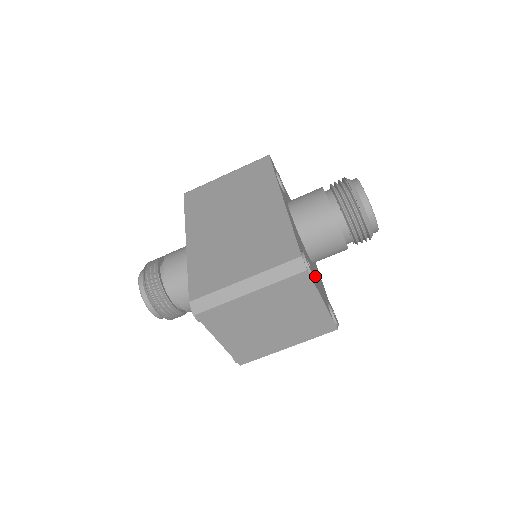
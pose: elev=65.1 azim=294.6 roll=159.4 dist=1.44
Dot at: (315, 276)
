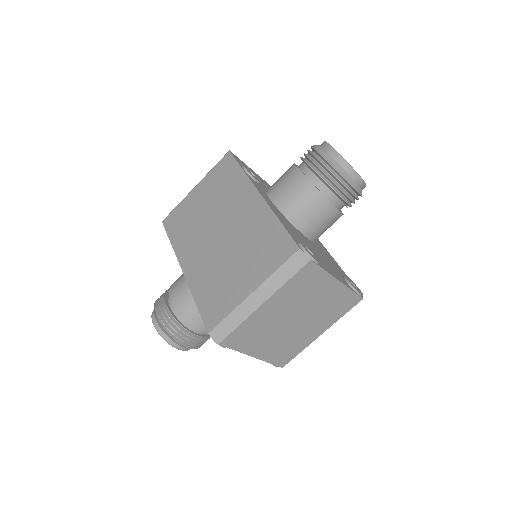
Dot at: (321, 257)
